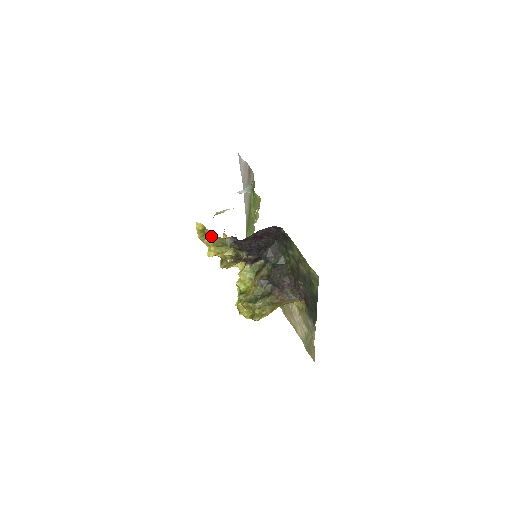
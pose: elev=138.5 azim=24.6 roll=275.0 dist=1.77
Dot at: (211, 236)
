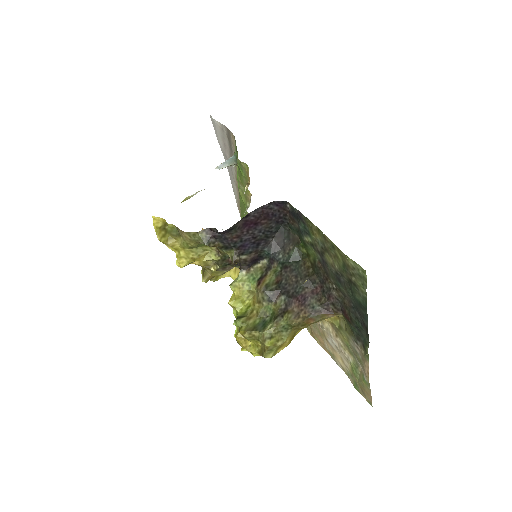
Dot at: (177, 234)
